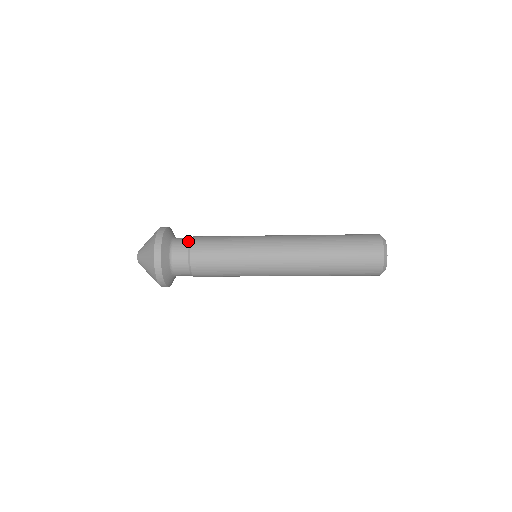
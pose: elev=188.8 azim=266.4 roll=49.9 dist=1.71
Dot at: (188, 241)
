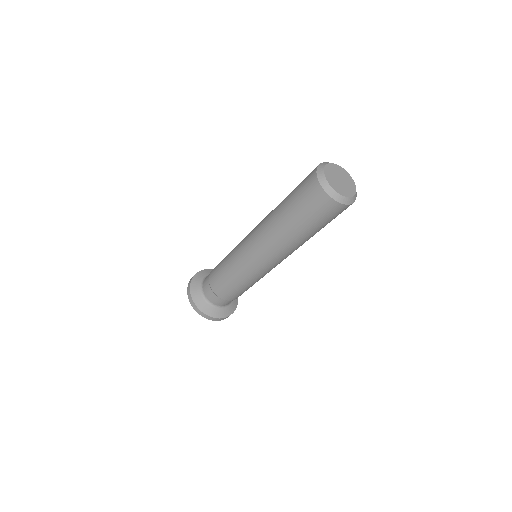
Dot at: occluded
